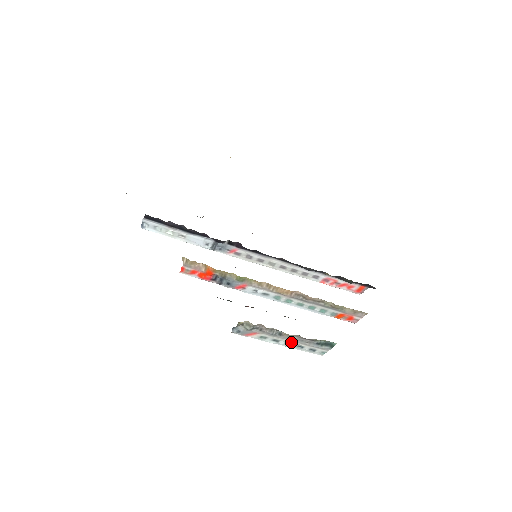
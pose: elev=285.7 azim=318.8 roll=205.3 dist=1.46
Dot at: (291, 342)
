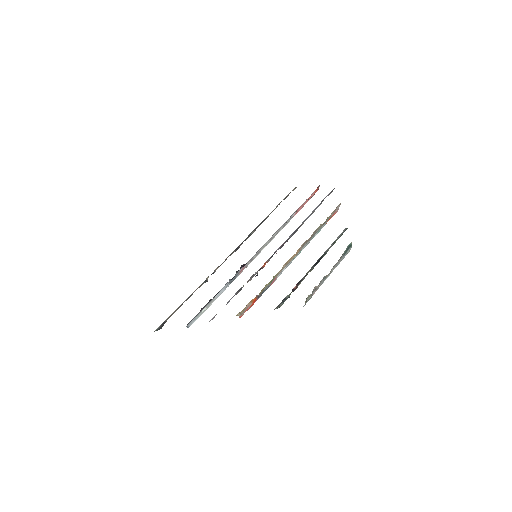
Dot at: occluded
